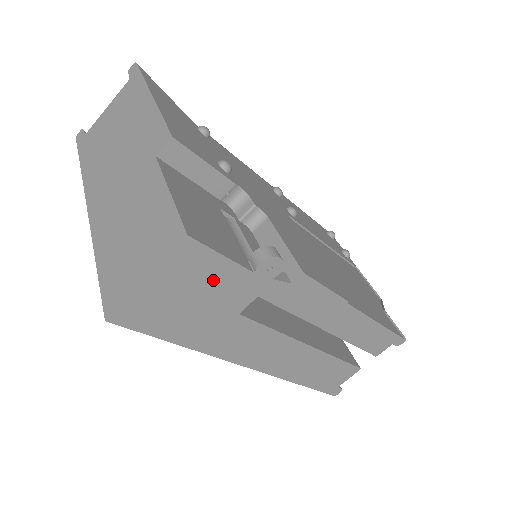
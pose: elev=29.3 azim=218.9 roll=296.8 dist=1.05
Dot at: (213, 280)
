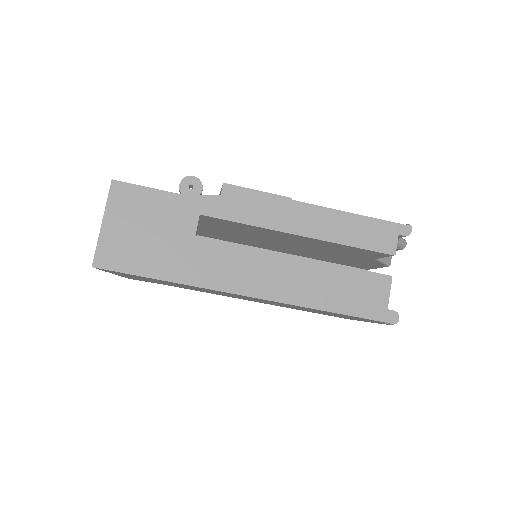
Dot at: (152, 210)
